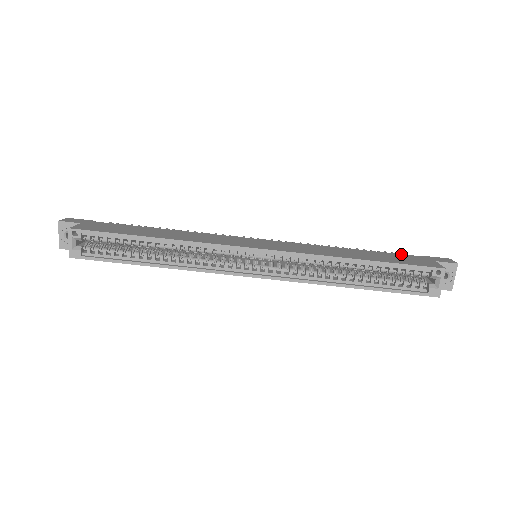
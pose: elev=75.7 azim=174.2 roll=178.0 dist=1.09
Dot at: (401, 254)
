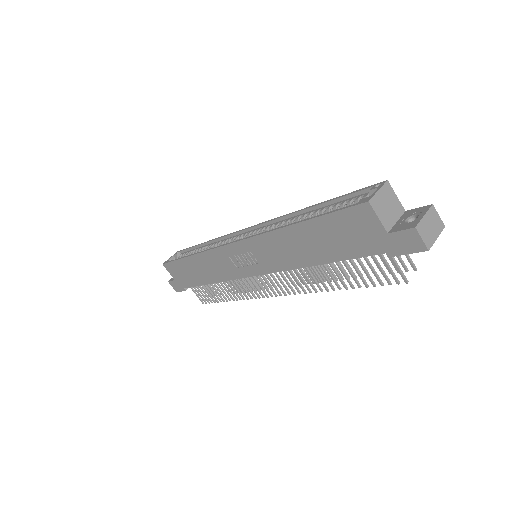
Dot at: occluded
